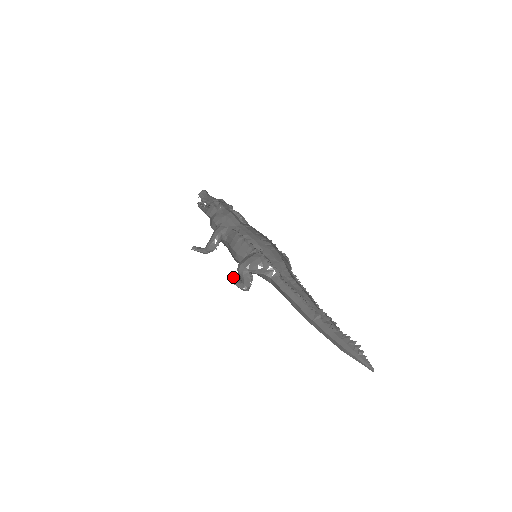
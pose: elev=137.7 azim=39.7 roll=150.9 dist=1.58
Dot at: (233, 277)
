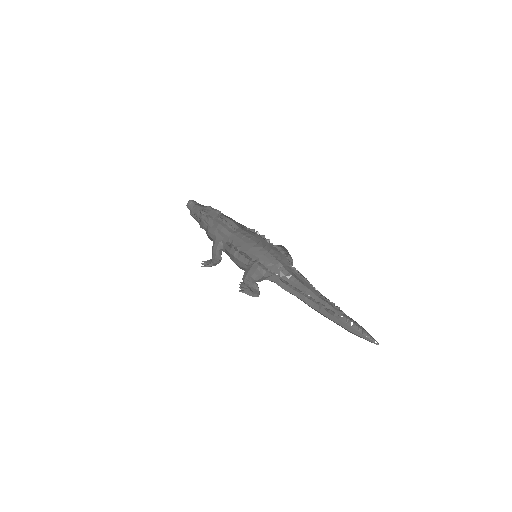
Dot at: (243, 286)
